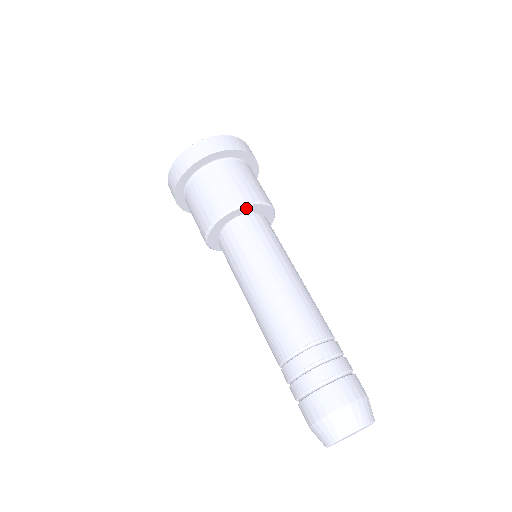
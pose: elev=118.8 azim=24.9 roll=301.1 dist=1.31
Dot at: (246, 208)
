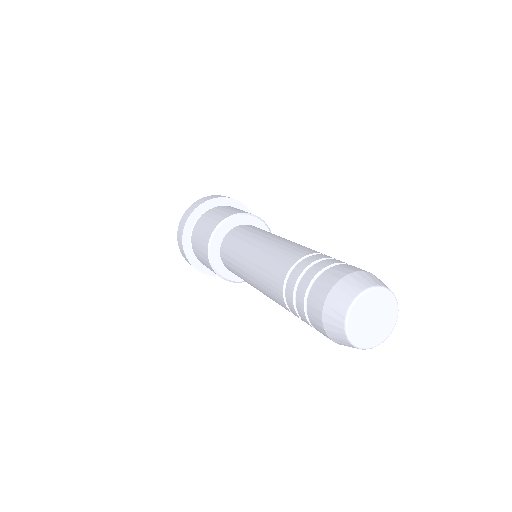
Dot at: occluded
